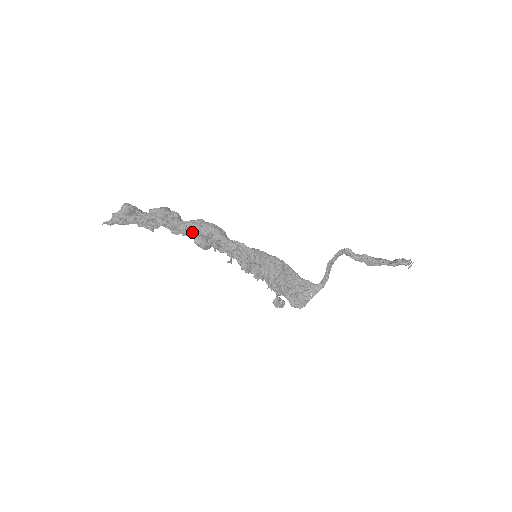
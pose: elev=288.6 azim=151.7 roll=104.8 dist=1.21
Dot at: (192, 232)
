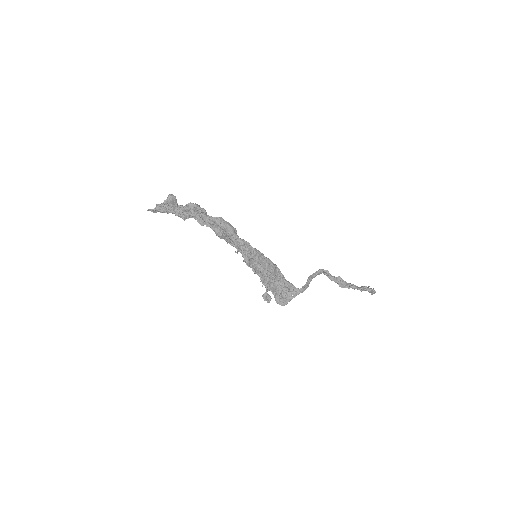
Dot at: (214, 225)
